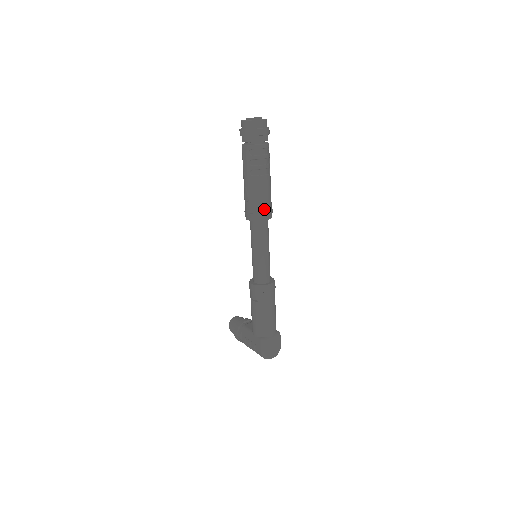
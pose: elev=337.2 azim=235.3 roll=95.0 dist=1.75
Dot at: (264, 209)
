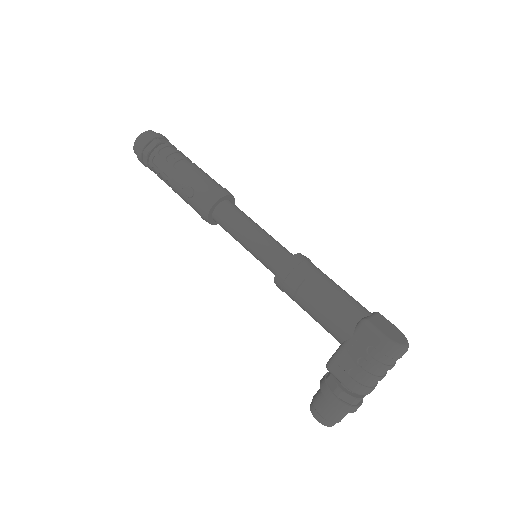
Dot at: (217, 187)
